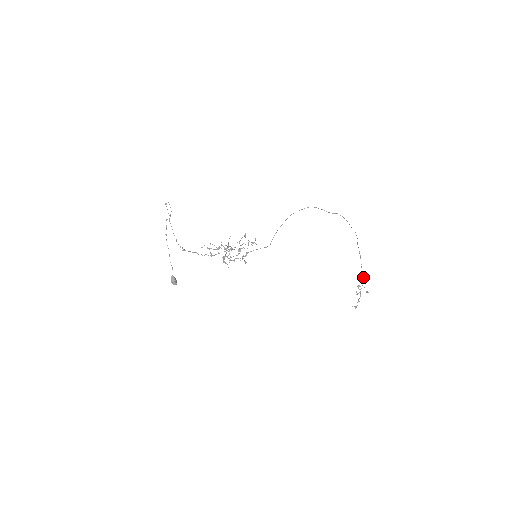
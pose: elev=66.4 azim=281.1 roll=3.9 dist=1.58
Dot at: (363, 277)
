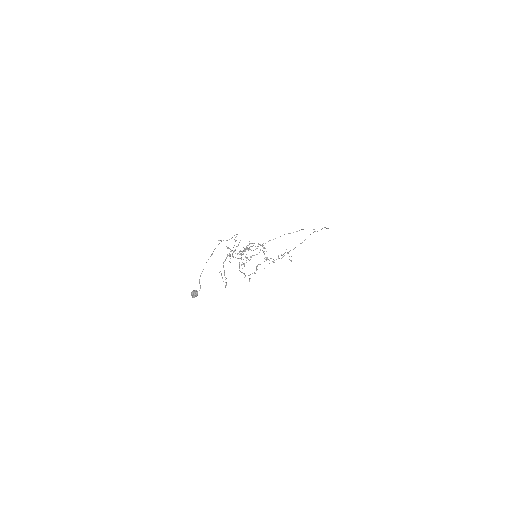
Dot at: occluded
